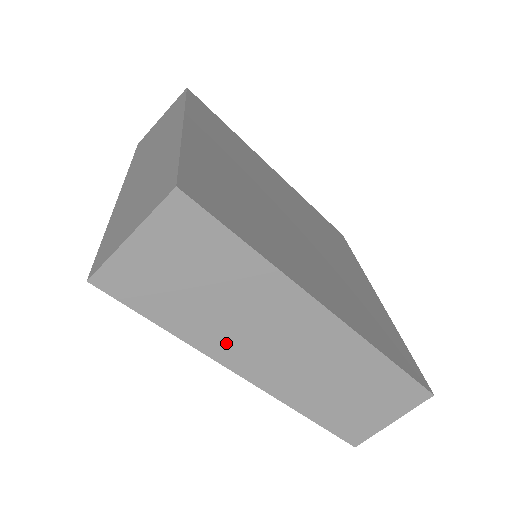
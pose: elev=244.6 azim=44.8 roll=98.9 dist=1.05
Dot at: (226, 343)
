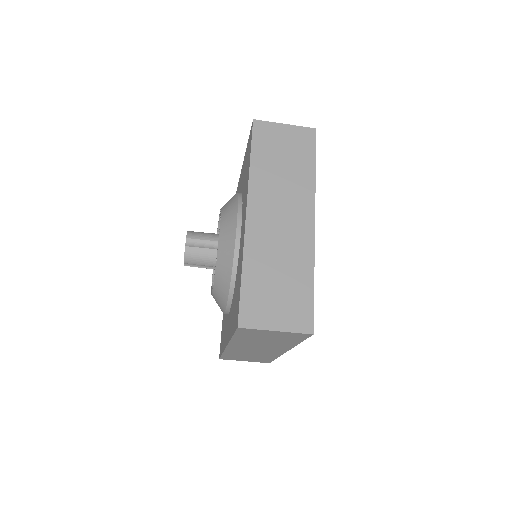
Dot at: (242, 344)
